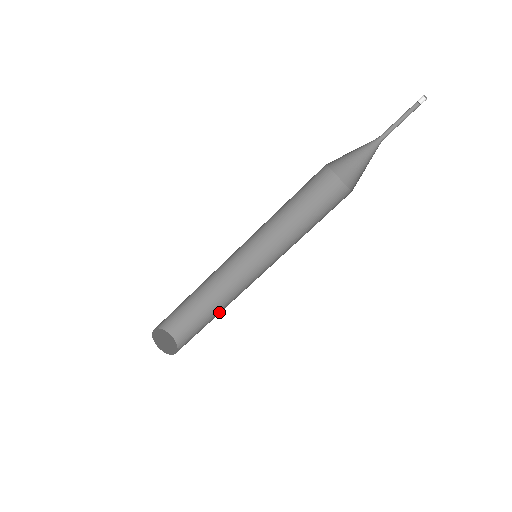
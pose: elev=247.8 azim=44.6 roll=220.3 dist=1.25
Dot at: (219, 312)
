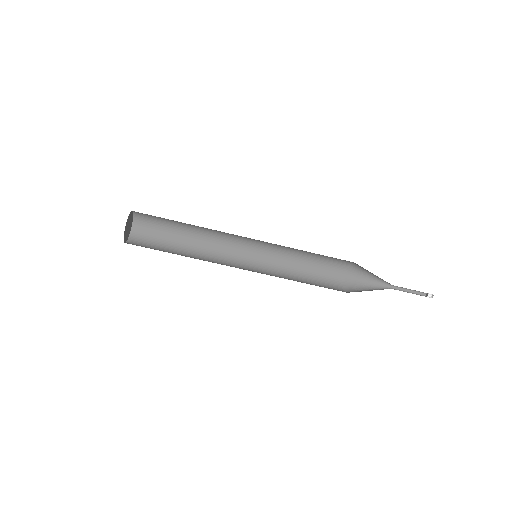
Dot at: occluded
